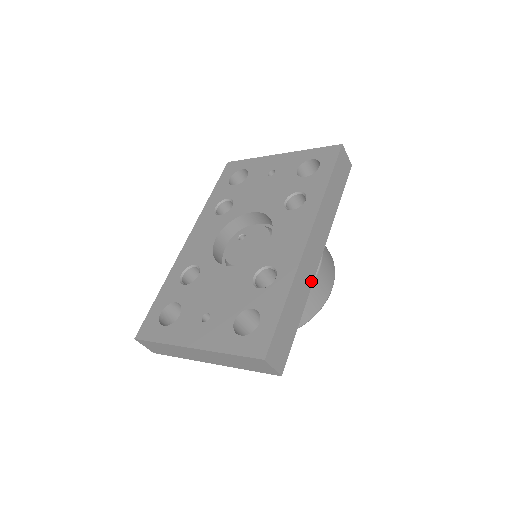
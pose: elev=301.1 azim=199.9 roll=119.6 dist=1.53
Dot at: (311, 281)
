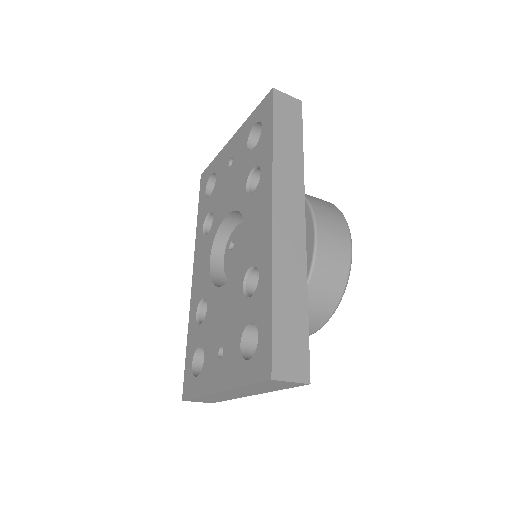
Dot at: (303, 258)
